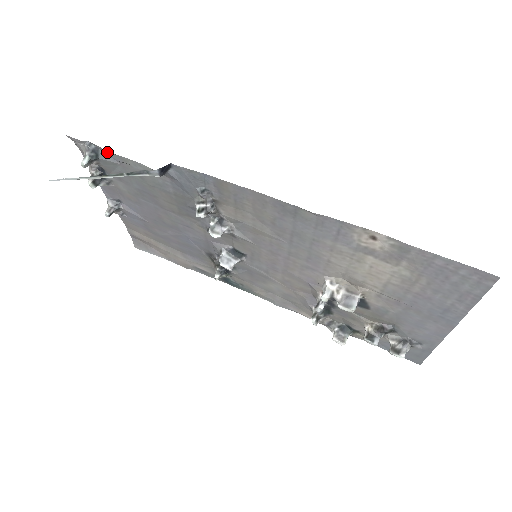
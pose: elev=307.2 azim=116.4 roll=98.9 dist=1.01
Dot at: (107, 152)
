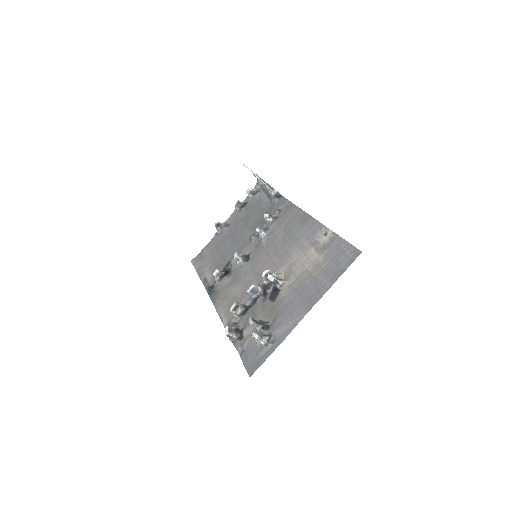
Dot at: (261, 193)
